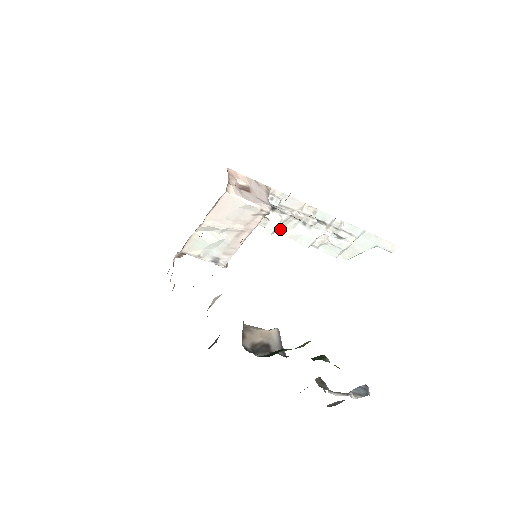
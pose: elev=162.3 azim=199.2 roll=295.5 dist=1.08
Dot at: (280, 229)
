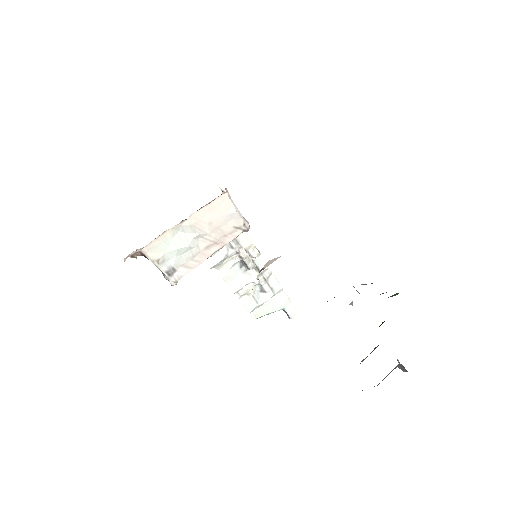
Dot at: (220, 265)
